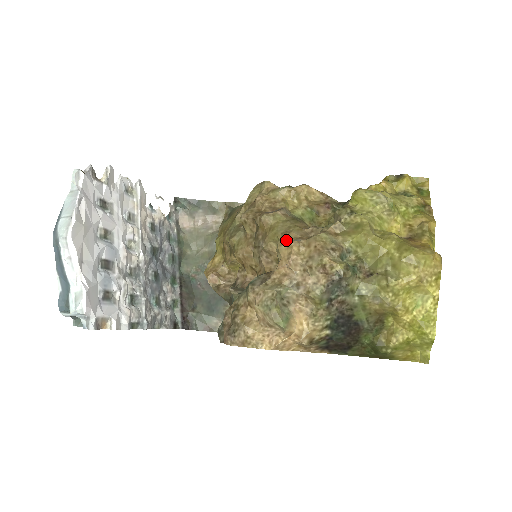
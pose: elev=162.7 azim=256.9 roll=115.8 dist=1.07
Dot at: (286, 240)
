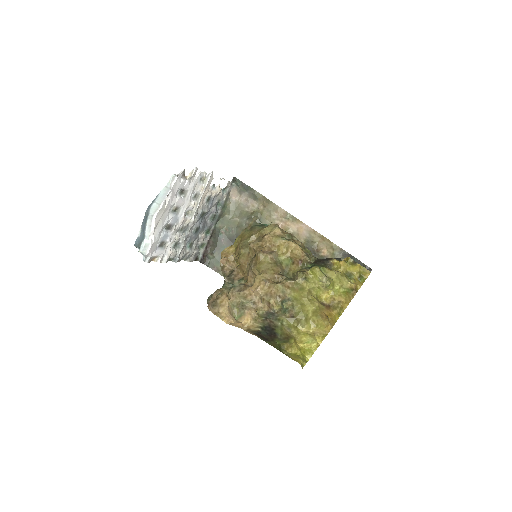
Dot at: (261, 277)
